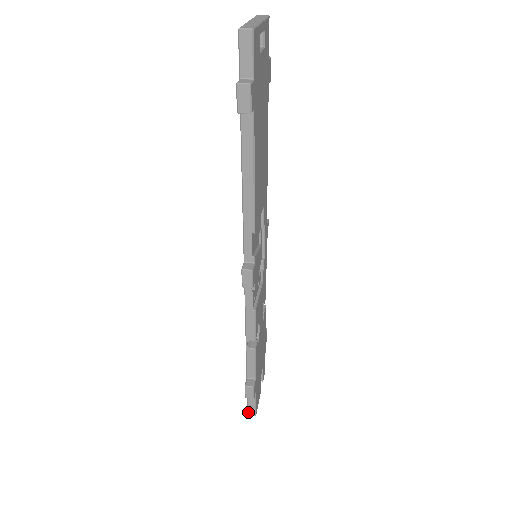
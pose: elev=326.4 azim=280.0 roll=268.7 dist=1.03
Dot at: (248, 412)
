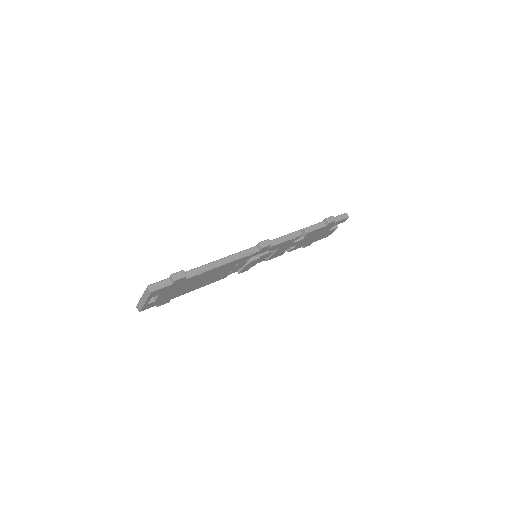
Dot at: occluded
